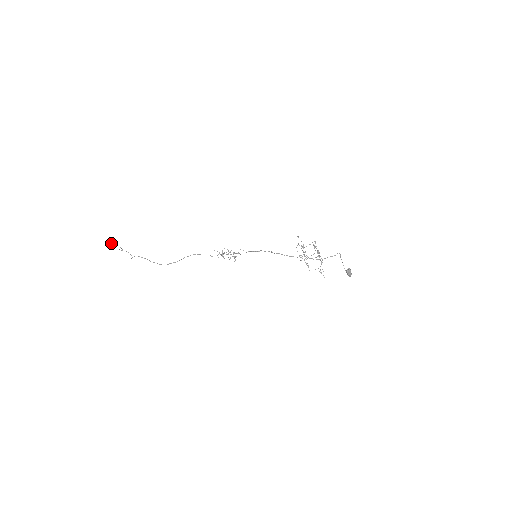
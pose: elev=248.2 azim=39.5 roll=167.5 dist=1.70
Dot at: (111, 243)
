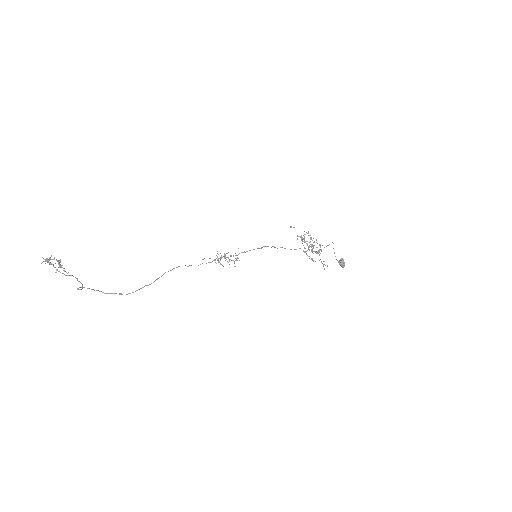
Dot at: occluded
